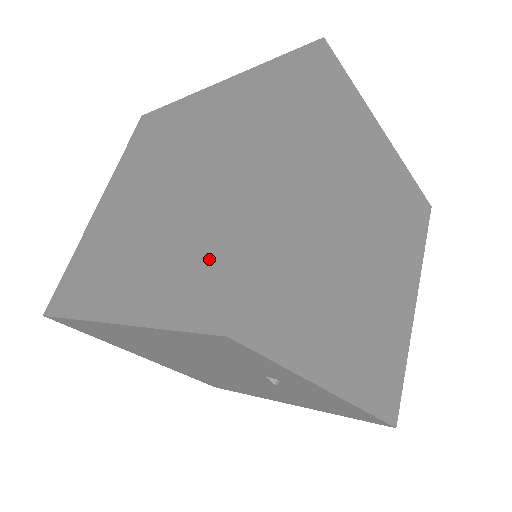
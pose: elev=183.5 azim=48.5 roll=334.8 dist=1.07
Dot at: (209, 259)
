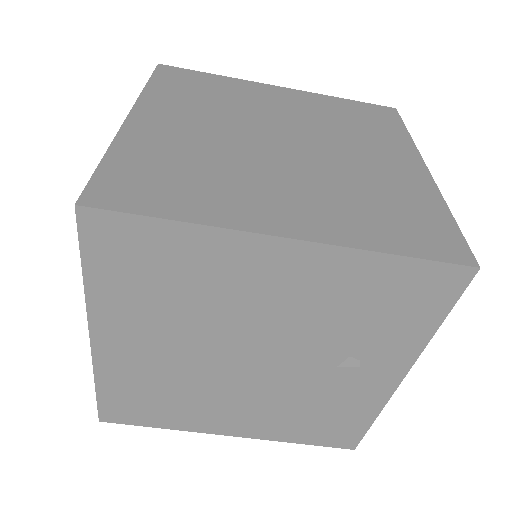
Dot at: (401, 209)
